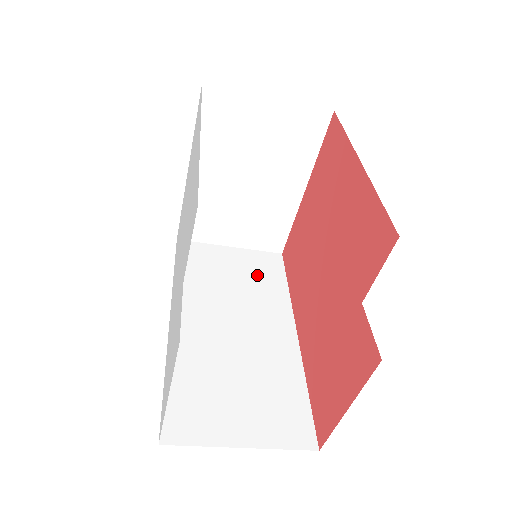
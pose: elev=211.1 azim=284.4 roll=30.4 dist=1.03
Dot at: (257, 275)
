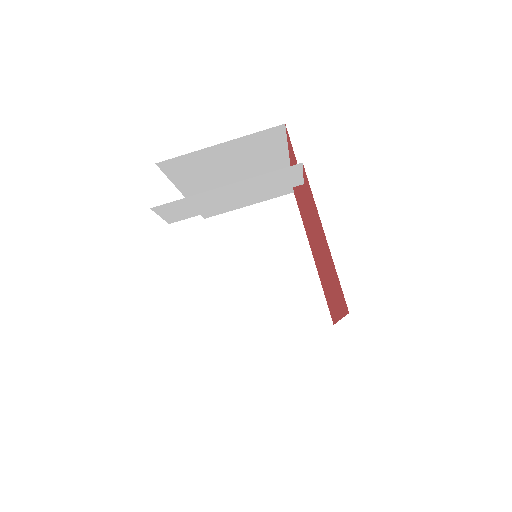
Dot at: occluded
